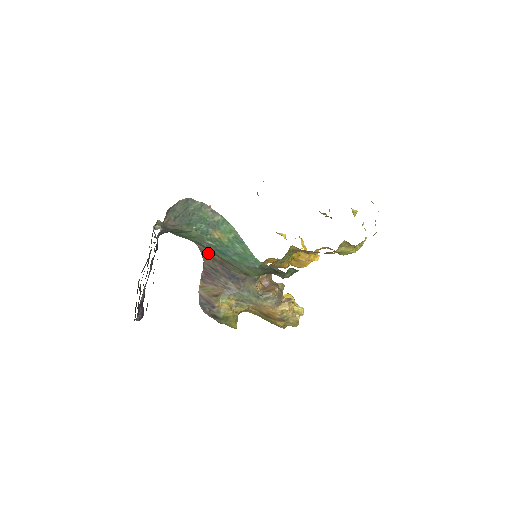
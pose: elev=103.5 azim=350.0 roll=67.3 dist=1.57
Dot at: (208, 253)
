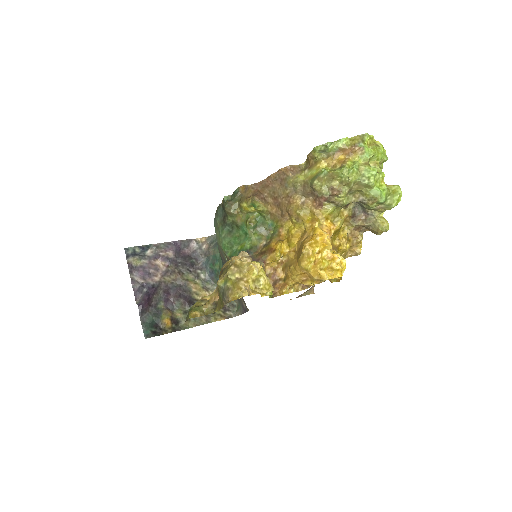
Dot at: occluded
